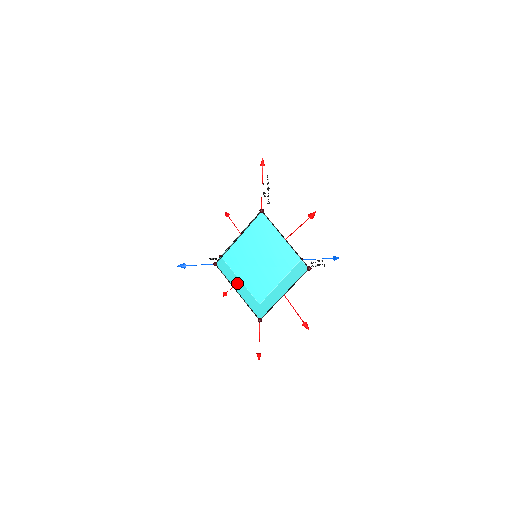
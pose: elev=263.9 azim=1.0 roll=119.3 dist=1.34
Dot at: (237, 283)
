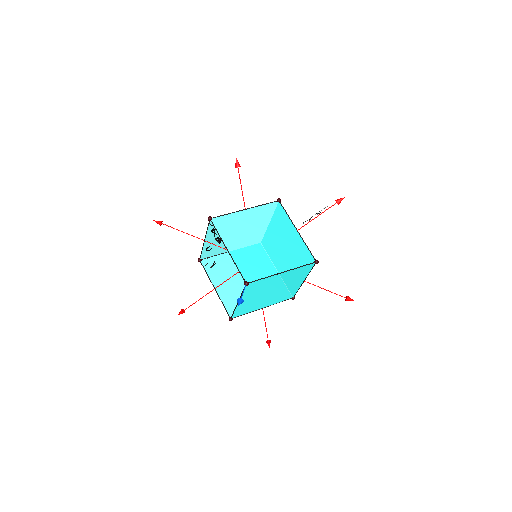
Dot at: (245, 297)
